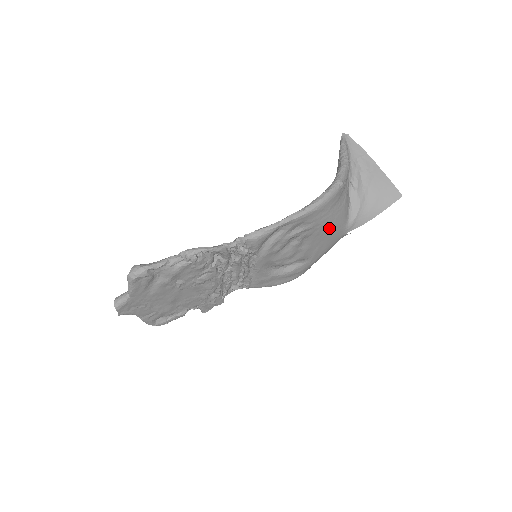
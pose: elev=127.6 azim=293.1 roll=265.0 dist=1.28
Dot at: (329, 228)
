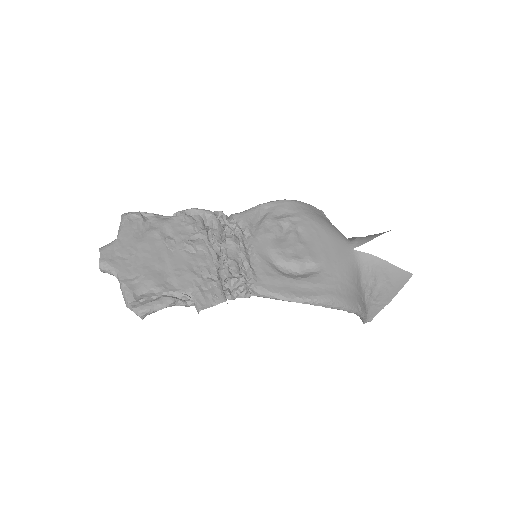
Dot at: (322, 227)
